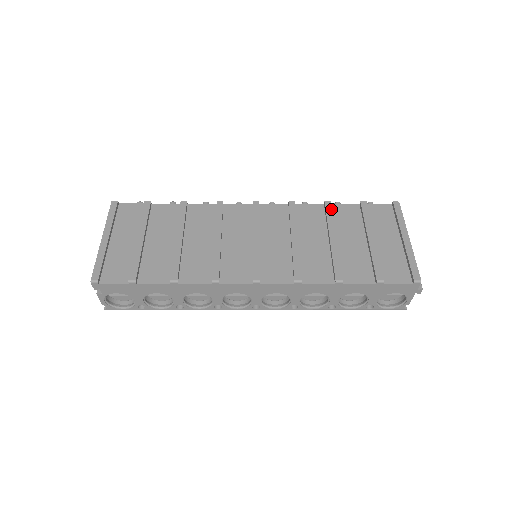
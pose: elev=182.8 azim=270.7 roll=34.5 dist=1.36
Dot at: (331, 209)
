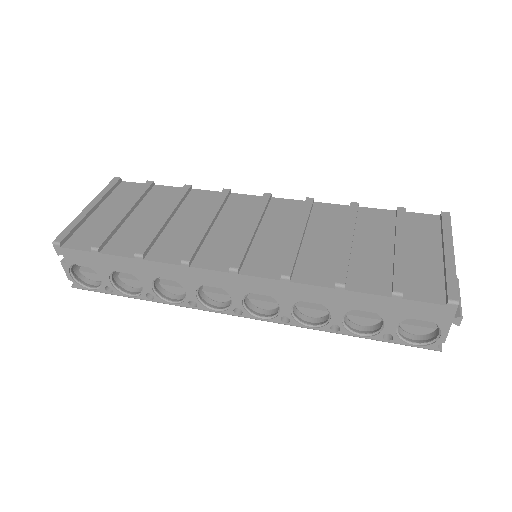
Dot at: (356, 210)
